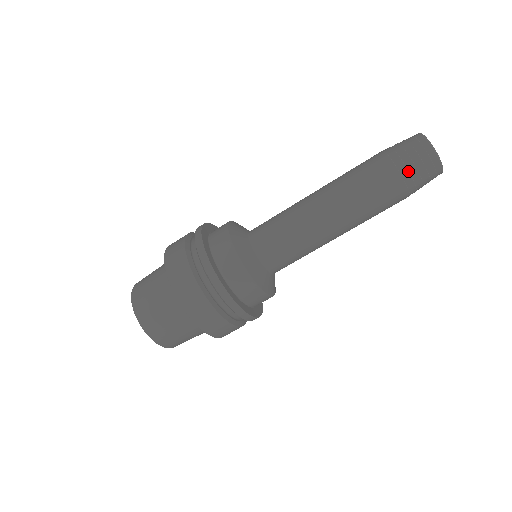
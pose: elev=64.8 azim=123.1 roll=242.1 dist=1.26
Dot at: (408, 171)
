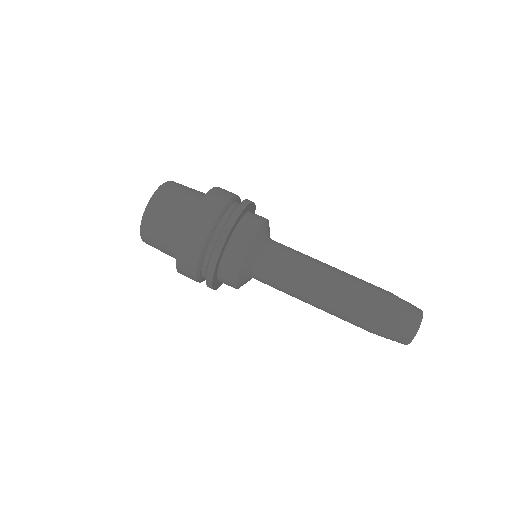
Dot at: (395, 315)
